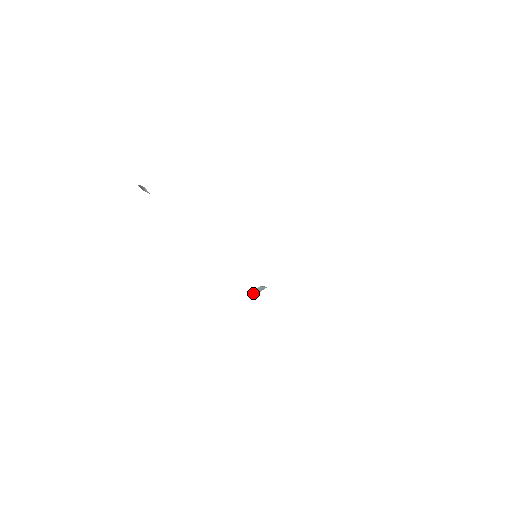
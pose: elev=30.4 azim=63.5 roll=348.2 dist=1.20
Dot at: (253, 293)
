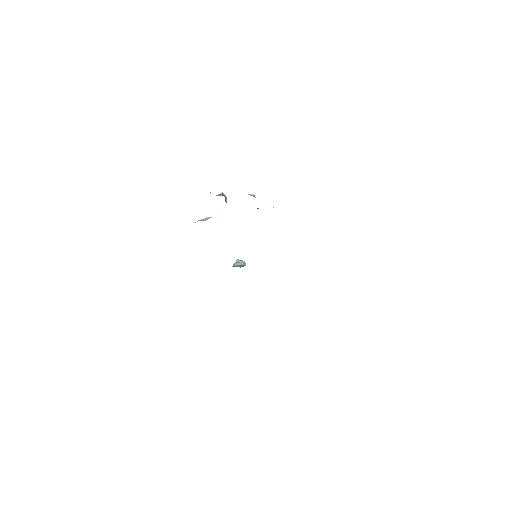
Dot at: (236, 263)
